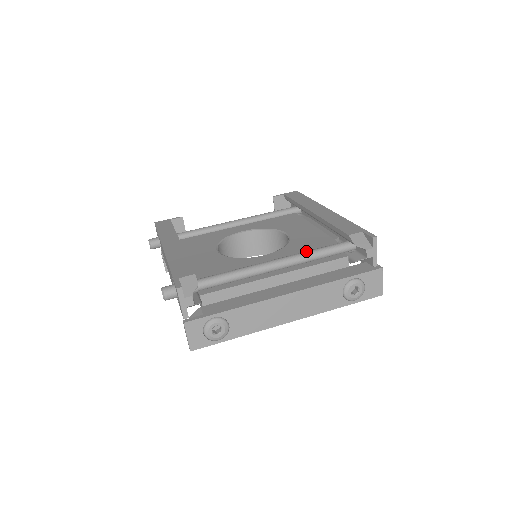
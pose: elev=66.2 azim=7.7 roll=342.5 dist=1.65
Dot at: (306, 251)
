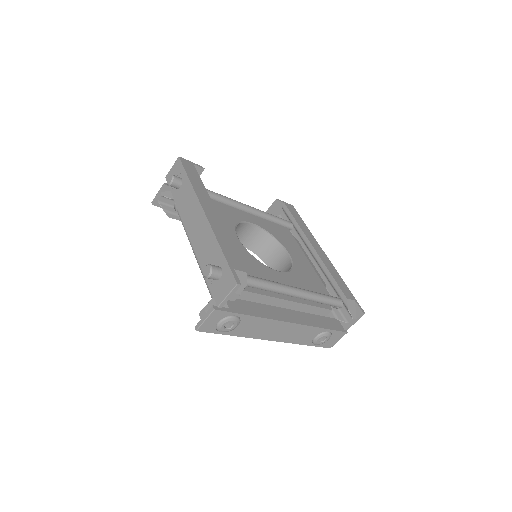
Dot at: (314, 292)
